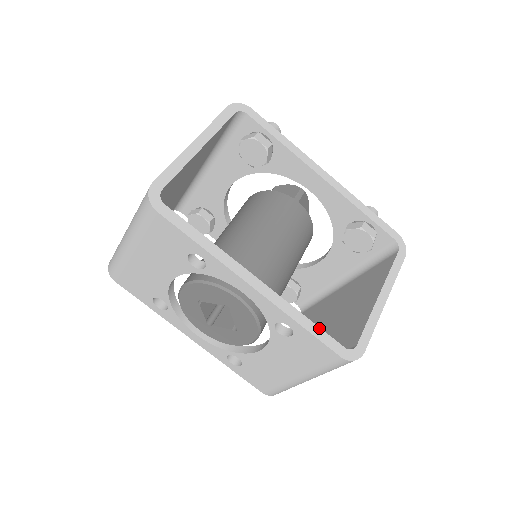
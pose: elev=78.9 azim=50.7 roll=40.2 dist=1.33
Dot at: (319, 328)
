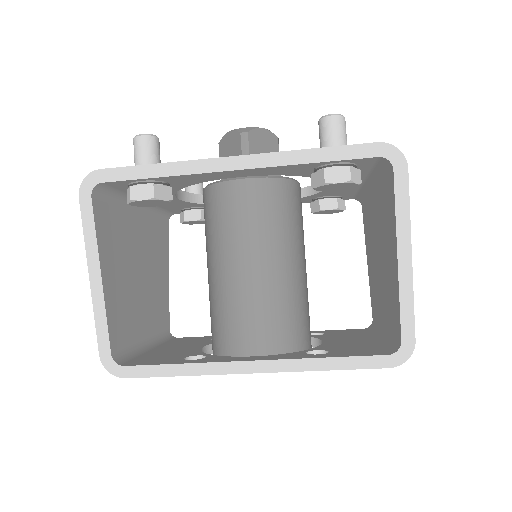
Dot at: (347, 358)
